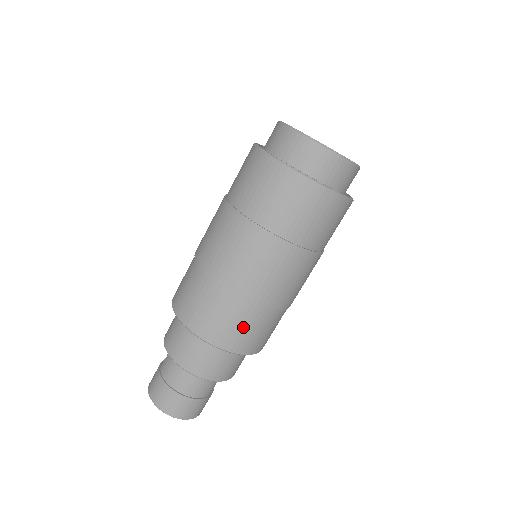
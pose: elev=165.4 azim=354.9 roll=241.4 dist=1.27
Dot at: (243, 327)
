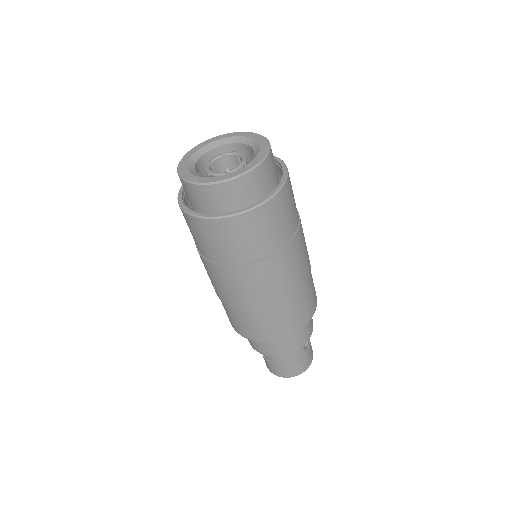
Dot at: (269, 325)
